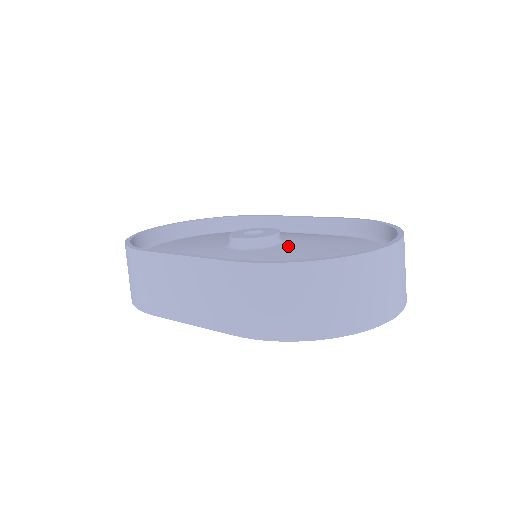
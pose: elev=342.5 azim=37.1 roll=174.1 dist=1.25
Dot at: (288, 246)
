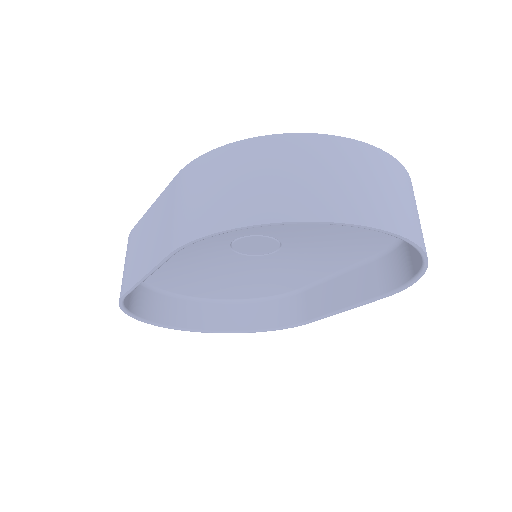
Dot at: occluded
